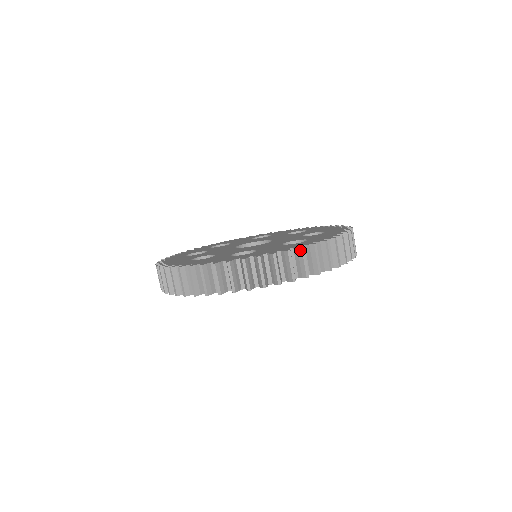
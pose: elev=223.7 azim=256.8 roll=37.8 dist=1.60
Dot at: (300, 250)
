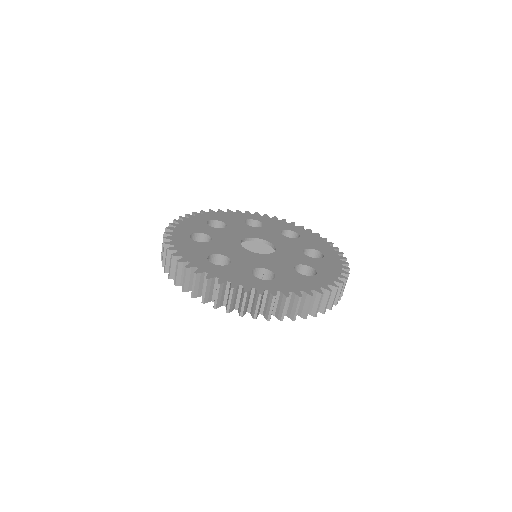
Dot at: (319, 295)
